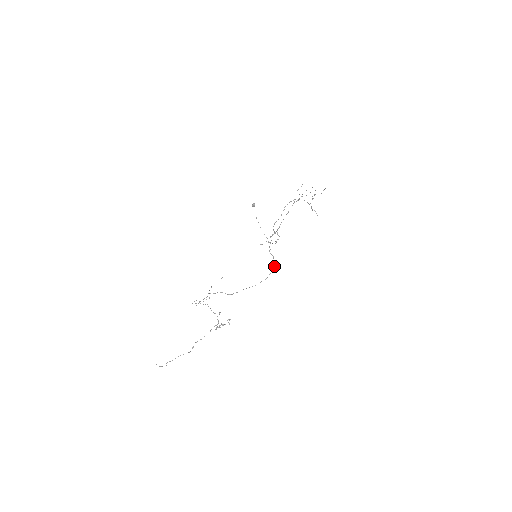
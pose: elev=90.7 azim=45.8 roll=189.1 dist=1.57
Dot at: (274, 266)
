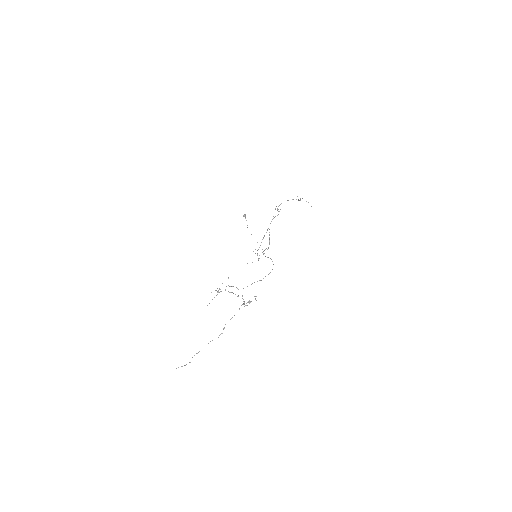
Dot at: (273, 264)
